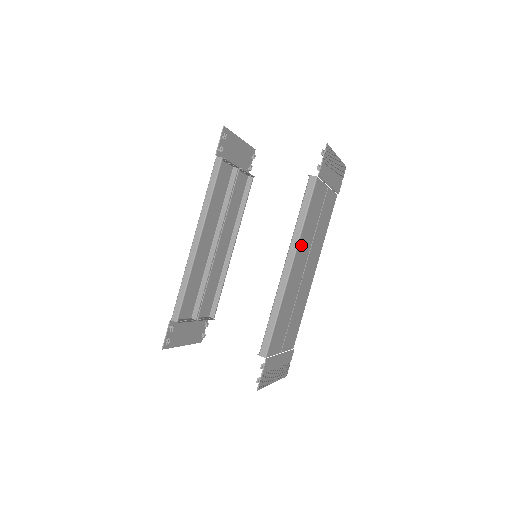
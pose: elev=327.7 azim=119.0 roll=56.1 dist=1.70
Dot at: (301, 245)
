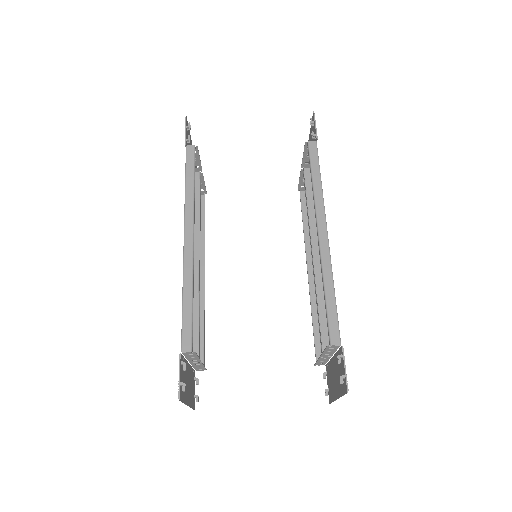
Dot at: occluded
